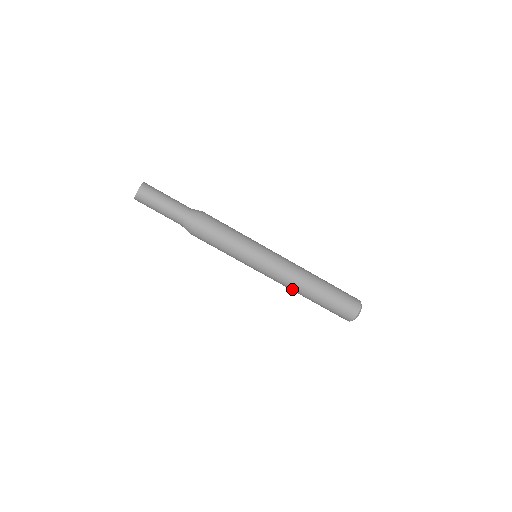
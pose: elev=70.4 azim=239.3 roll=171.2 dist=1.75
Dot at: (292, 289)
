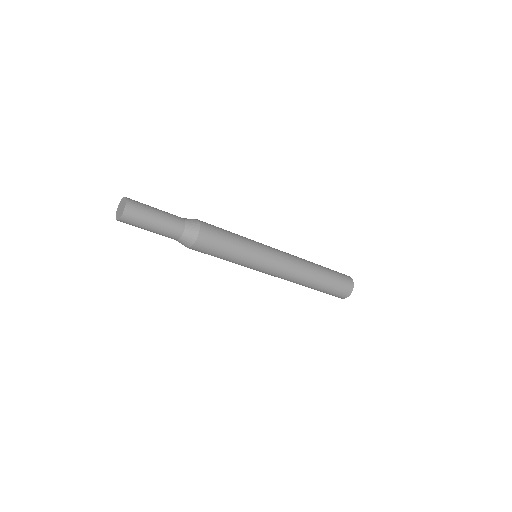
Dot at: (290, 281)
